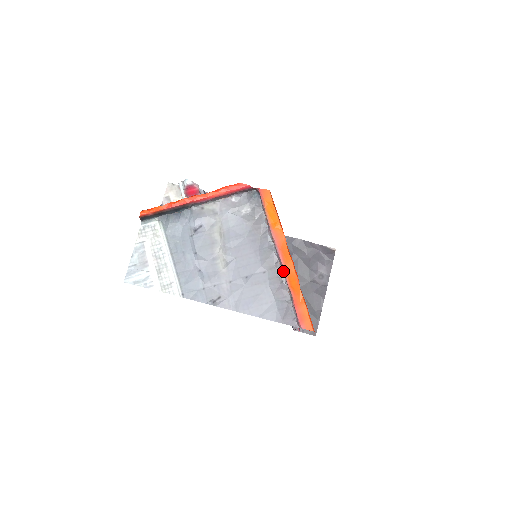
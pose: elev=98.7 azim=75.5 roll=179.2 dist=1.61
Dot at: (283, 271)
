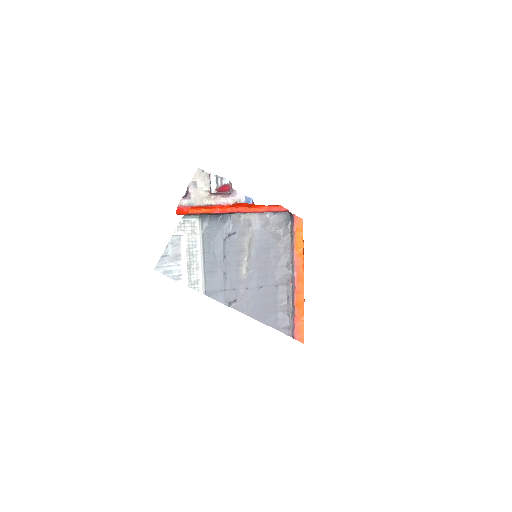
Dot at: (293, 290)
